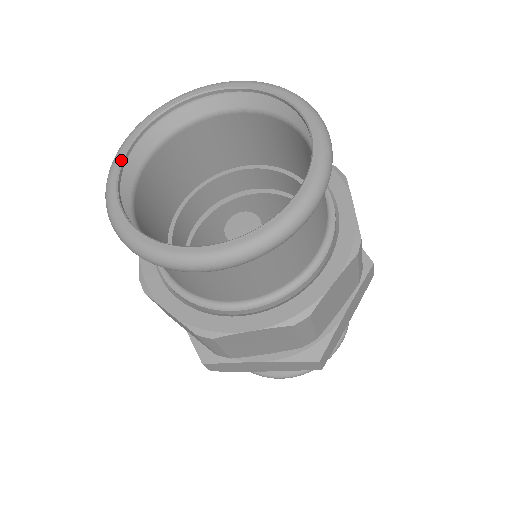
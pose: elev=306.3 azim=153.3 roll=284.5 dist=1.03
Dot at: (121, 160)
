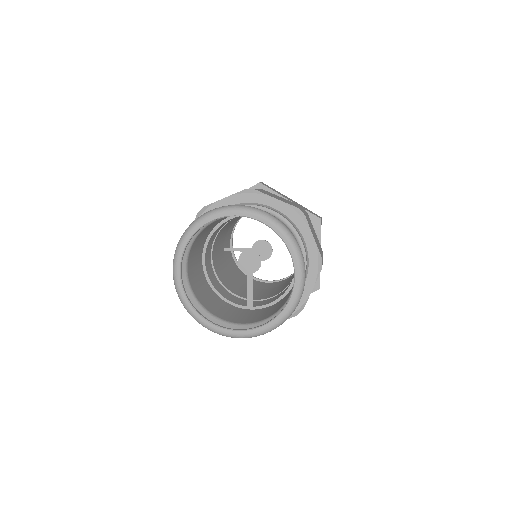
Dot at: (190, 238)
